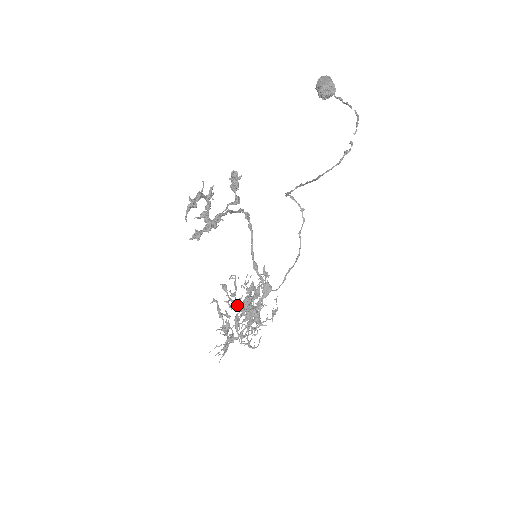
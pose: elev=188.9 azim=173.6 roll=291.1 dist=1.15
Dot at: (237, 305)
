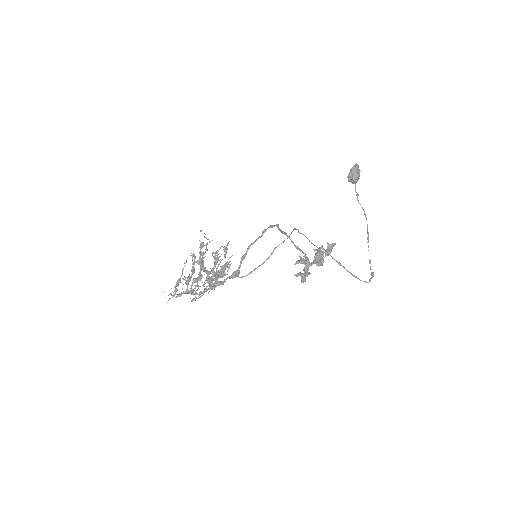
Dot at: (200, 263)
